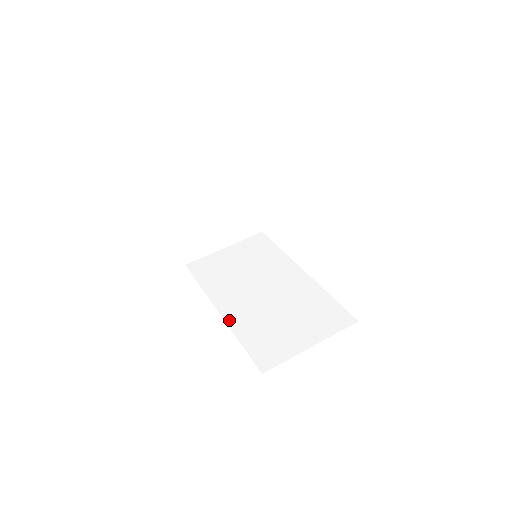
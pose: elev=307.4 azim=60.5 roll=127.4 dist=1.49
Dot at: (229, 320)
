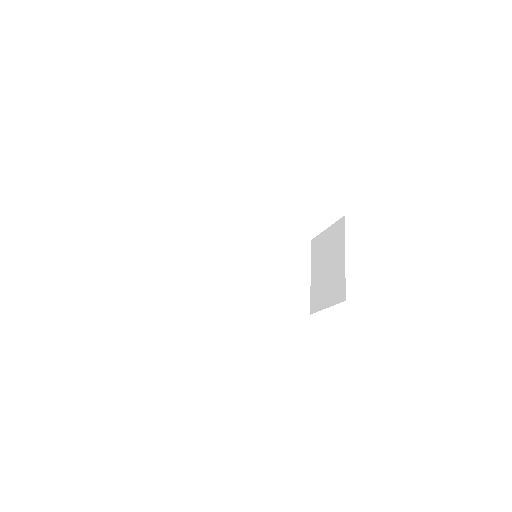
Dot at: (256, 305)
